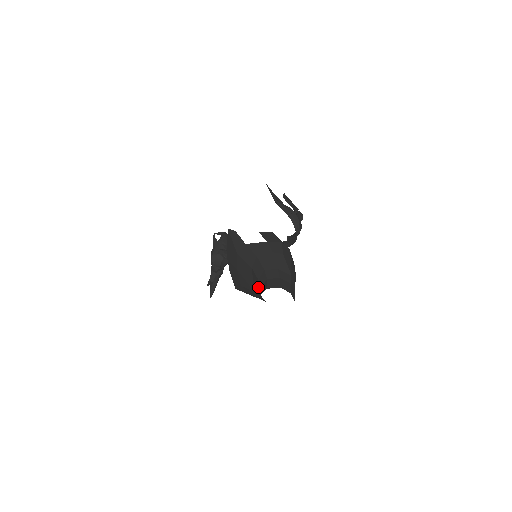
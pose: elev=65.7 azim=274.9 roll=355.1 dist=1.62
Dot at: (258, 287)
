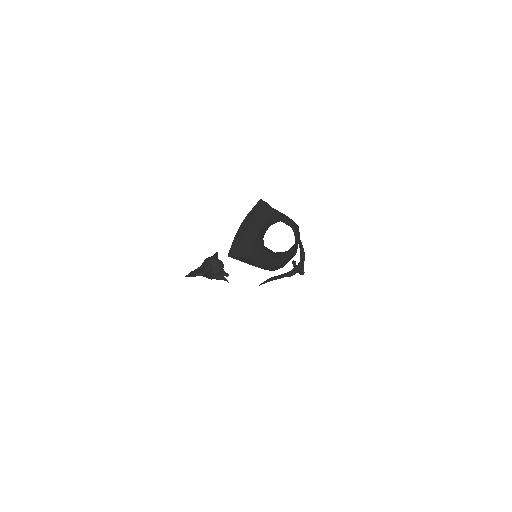
Dot at: (264, 232)
